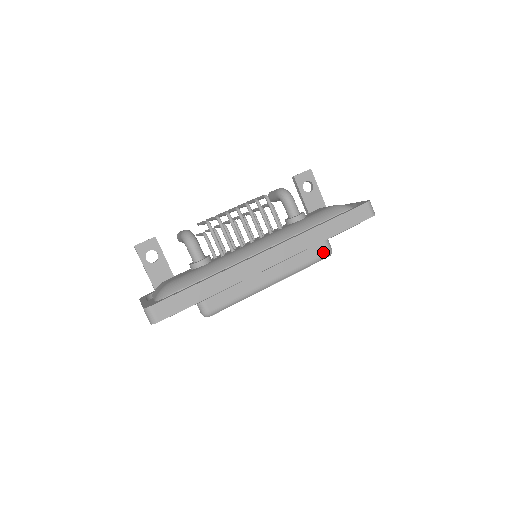
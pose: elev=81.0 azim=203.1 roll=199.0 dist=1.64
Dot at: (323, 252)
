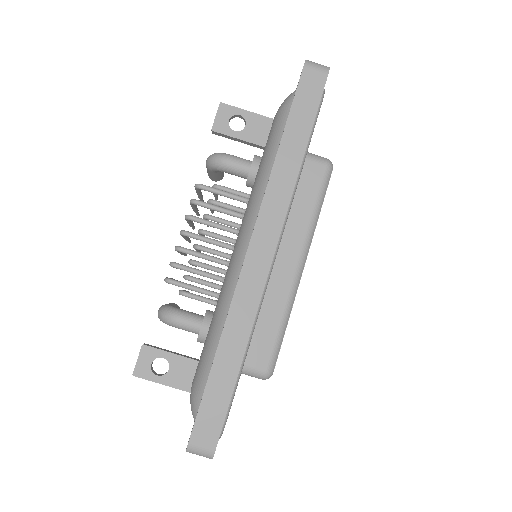
Dot at: (320, 173)
